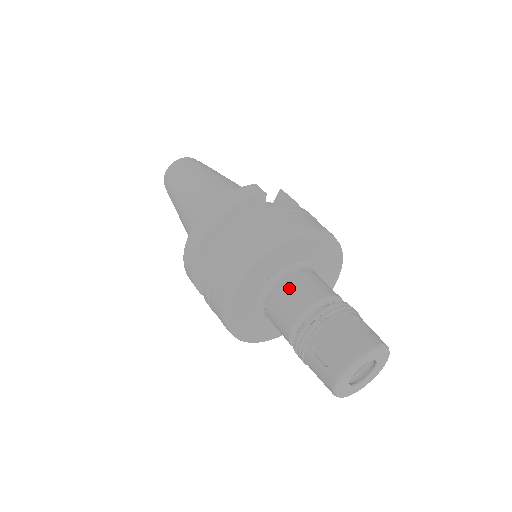
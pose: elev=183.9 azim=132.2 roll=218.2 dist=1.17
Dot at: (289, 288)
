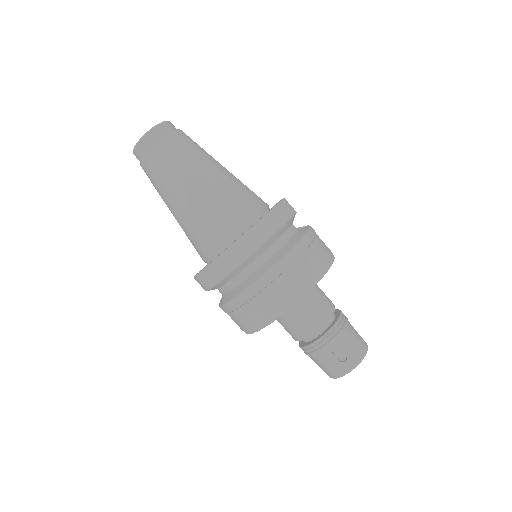
Dot at: (314, 300)
